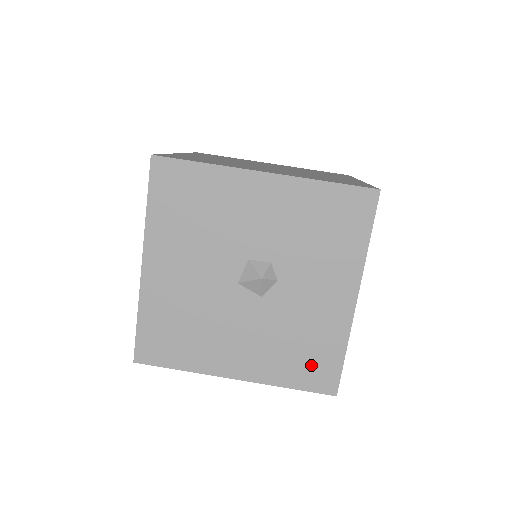
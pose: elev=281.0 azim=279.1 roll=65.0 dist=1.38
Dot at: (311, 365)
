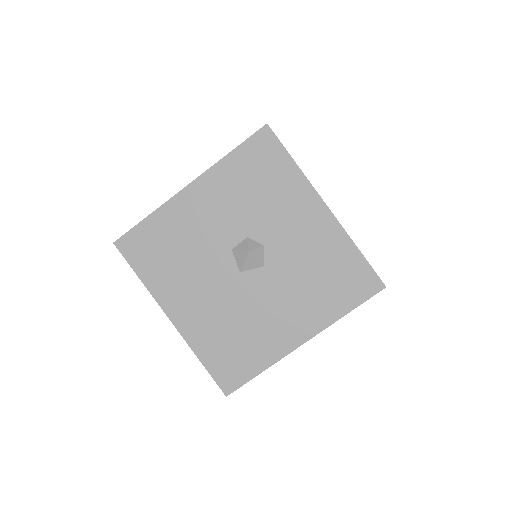
Dot at: (345, 282)
